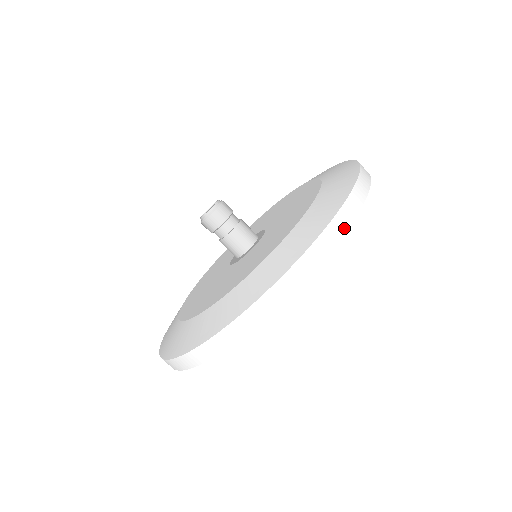
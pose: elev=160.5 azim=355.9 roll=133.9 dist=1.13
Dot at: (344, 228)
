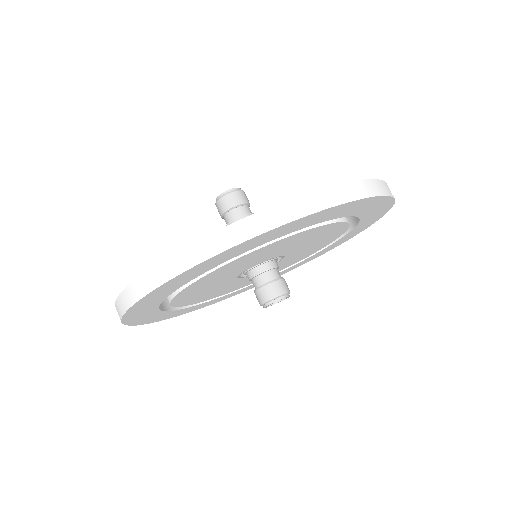
Dot at: (162, 280)
